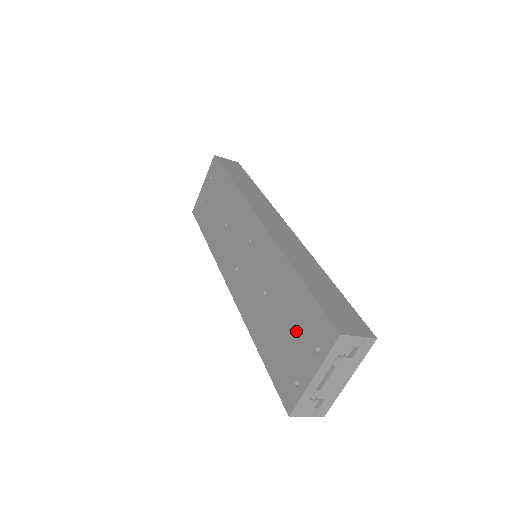
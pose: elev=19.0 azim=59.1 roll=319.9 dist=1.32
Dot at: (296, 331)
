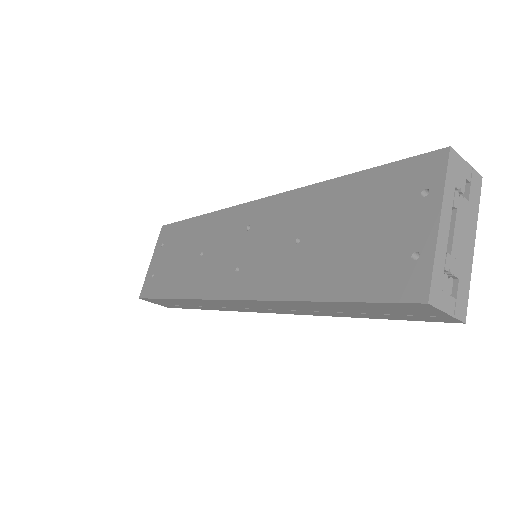
Dot at: (375, 215)
